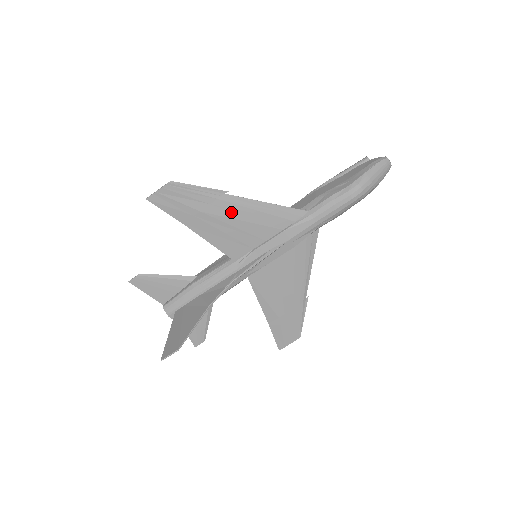
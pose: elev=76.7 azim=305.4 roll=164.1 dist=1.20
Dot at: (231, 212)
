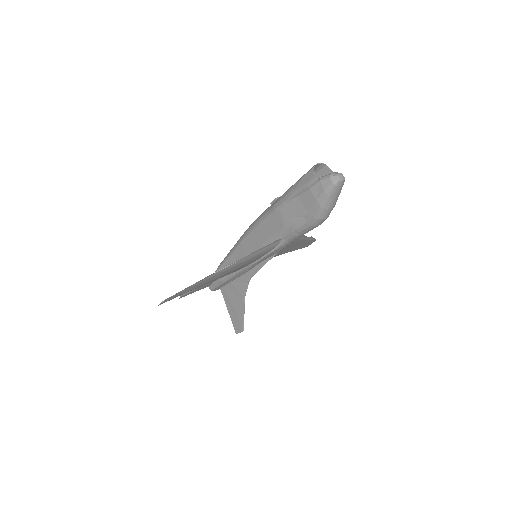
Dot at: (222, 274)
